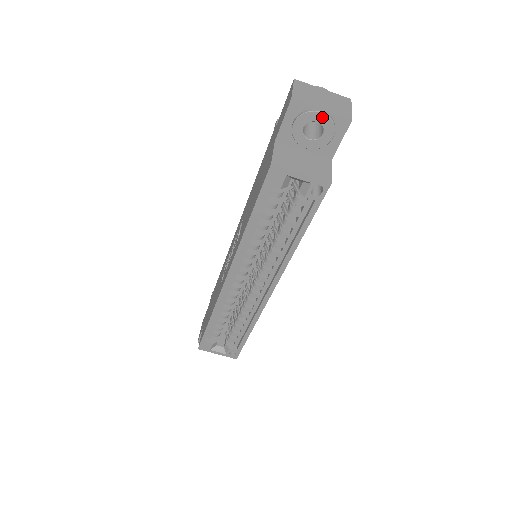
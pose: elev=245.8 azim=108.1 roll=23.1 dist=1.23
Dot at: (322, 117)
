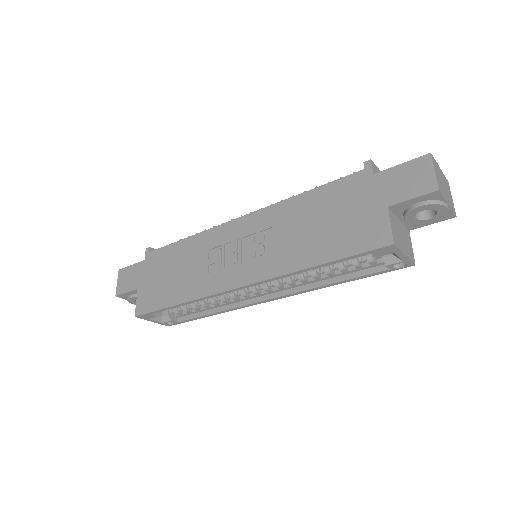
Dot at: (444, 210)
